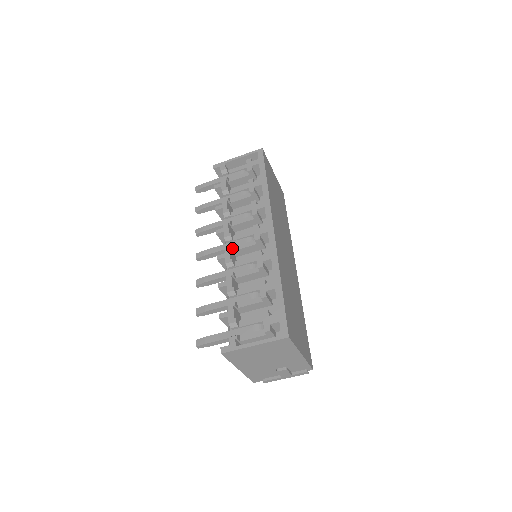
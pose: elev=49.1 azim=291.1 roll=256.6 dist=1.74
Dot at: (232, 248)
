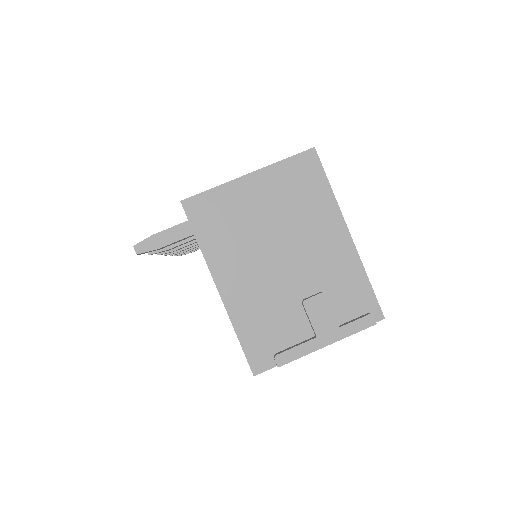
Dot at: occluded
